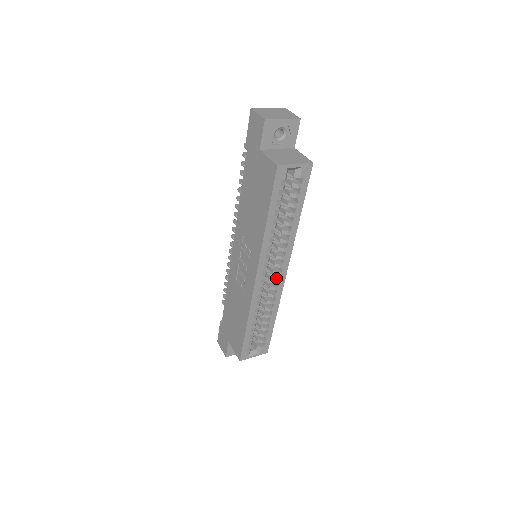
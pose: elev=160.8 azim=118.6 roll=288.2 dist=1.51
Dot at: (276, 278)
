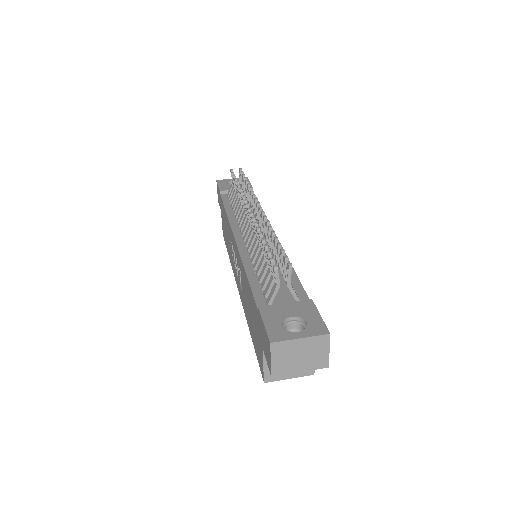
Dot at: occluded
